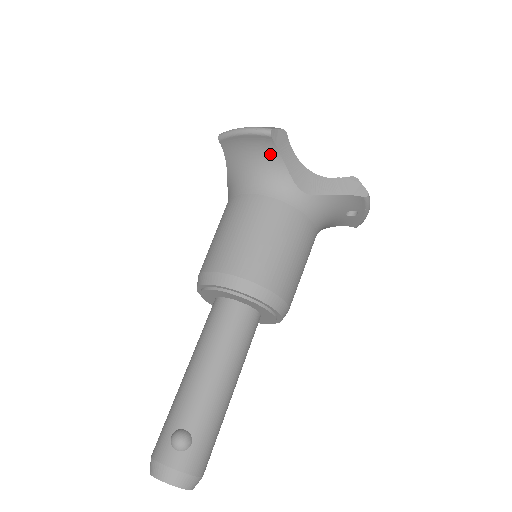
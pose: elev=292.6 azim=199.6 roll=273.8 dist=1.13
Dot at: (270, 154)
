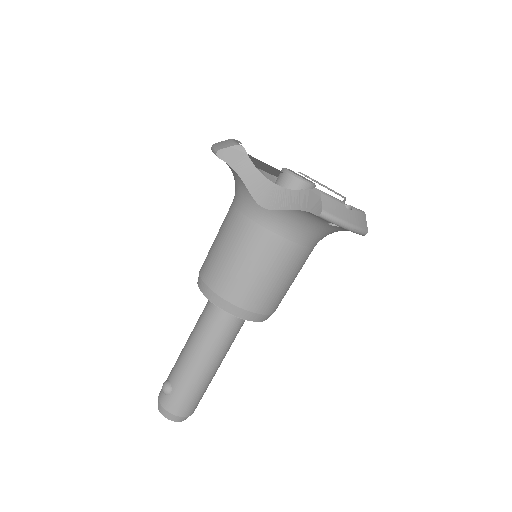
Dot at: (232, 170)
